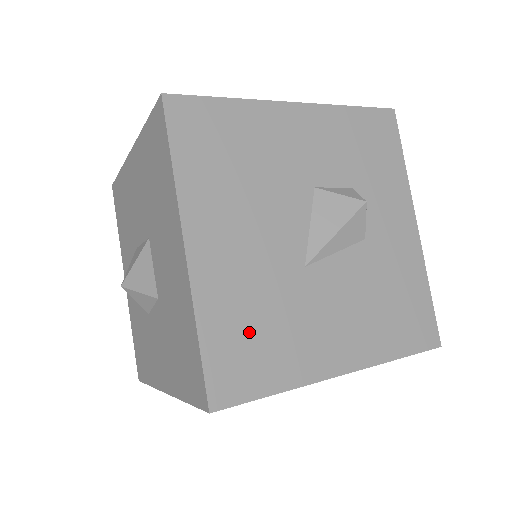
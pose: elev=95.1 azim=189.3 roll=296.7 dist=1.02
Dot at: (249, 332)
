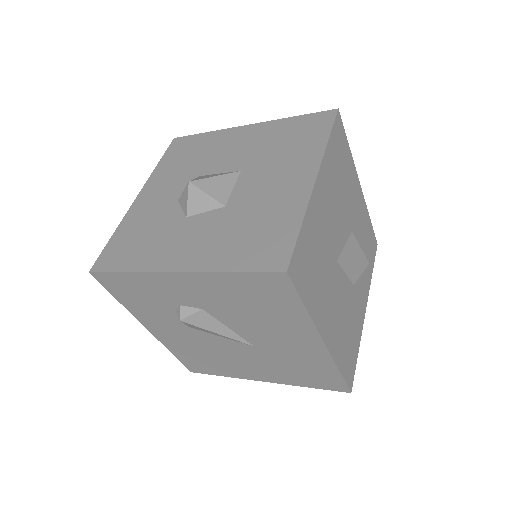
Dot at: (313, 257)
